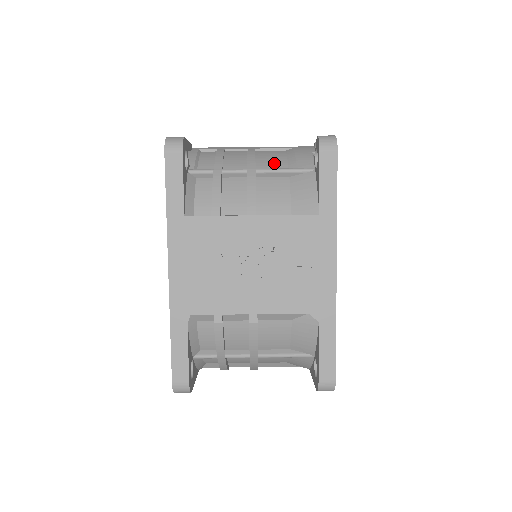
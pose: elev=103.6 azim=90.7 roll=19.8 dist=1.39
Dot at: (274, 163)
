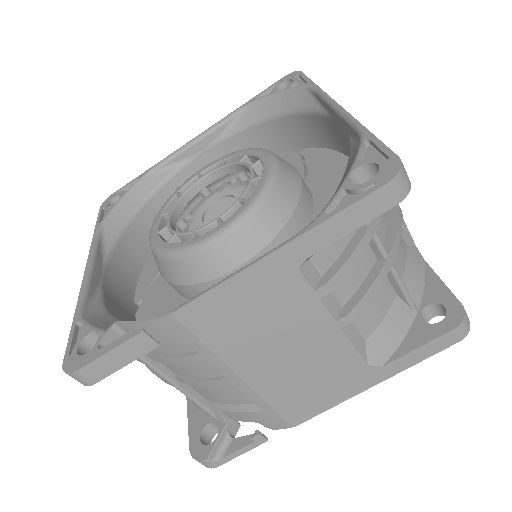
Dot at: (211, 395)
